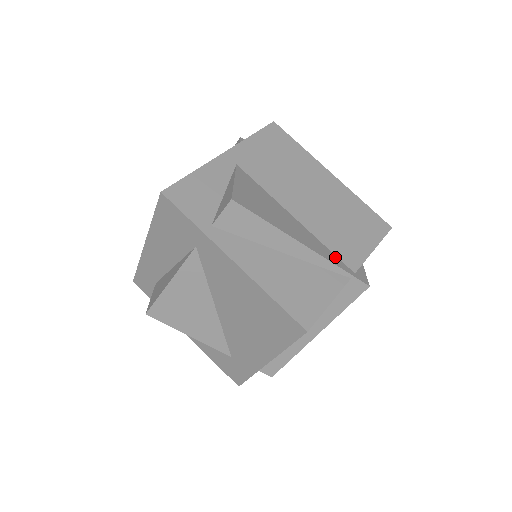
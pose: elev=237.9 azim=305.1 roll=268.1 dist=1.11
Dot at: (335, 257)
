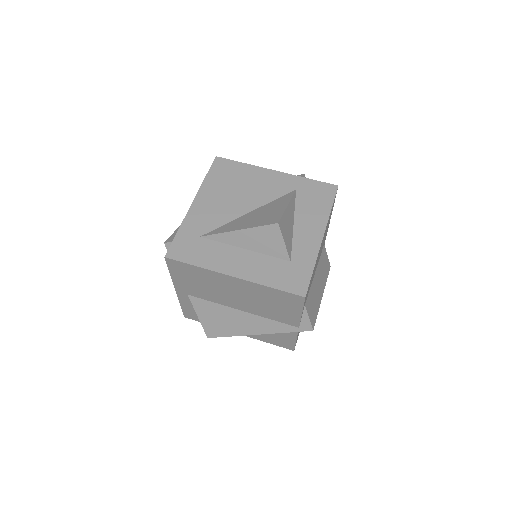
Dot at: (280, 325)
